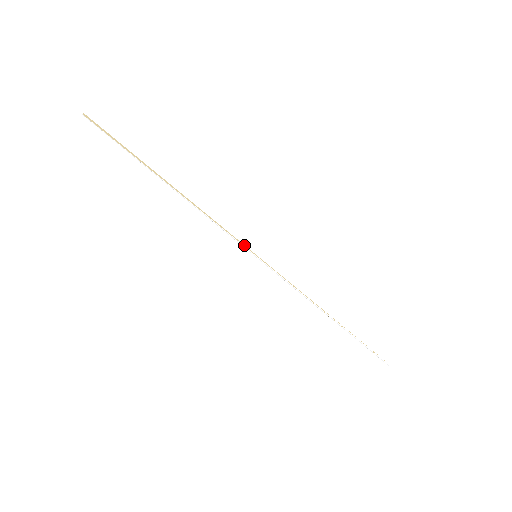
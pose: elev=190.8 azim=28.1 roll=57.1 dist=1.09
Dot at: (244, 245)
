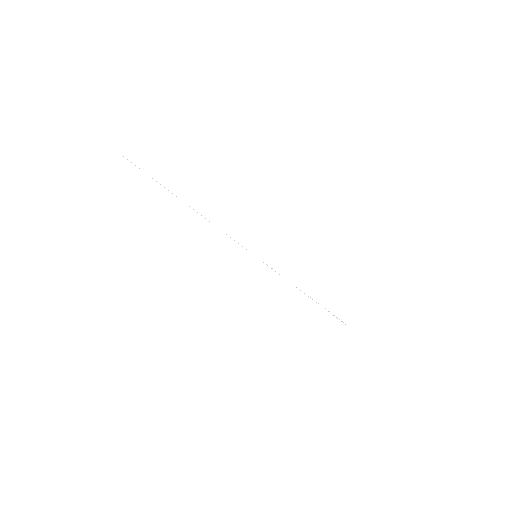
Dot at: (247, 249)
